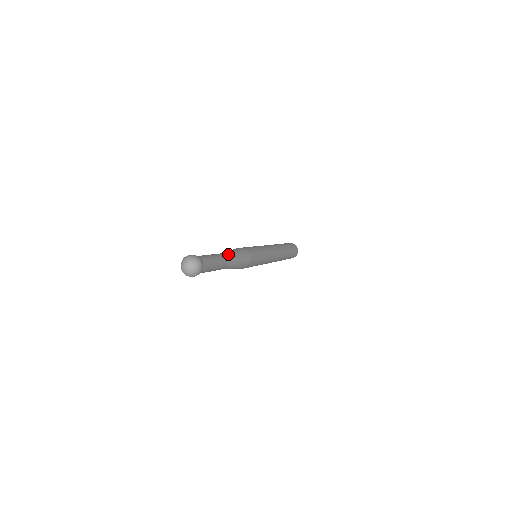
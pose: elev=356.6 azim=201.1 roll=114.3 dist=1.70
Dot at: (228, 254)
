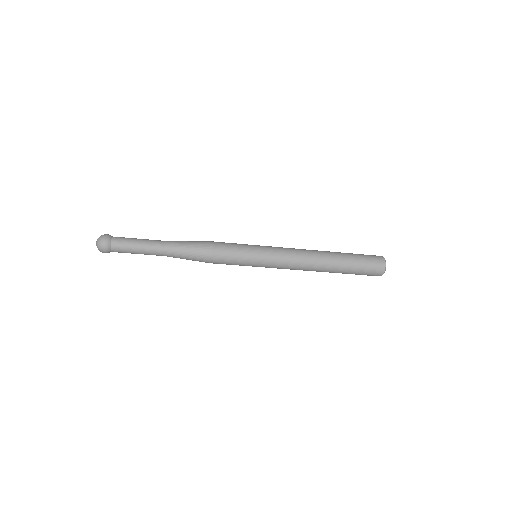
Dot at: (172, 241)
